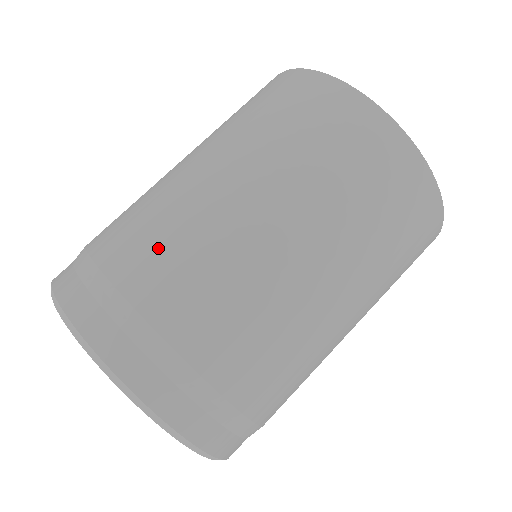
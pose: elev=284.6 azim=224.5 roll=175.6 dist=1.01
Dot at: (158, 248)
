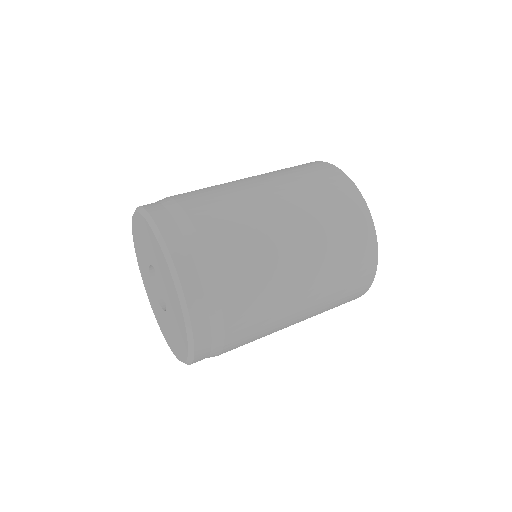
Dot at: occluded
